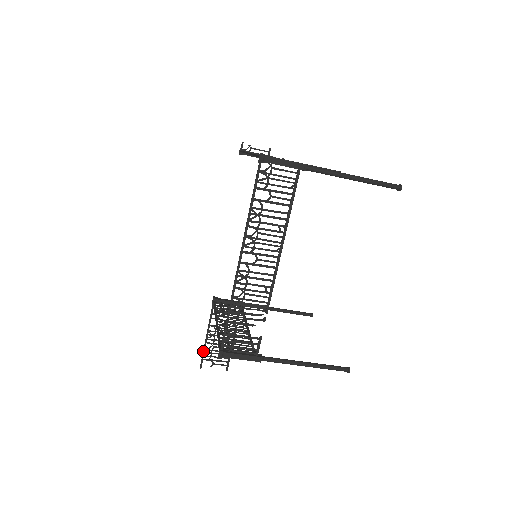
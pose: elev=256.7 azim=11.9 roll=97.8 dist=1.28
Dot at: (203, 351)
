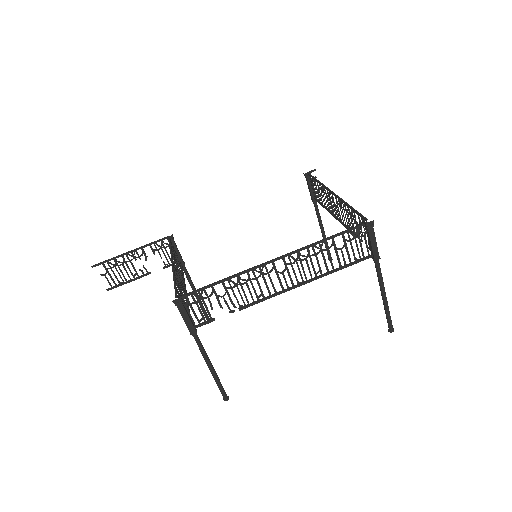
Dot at: (112, 258)
